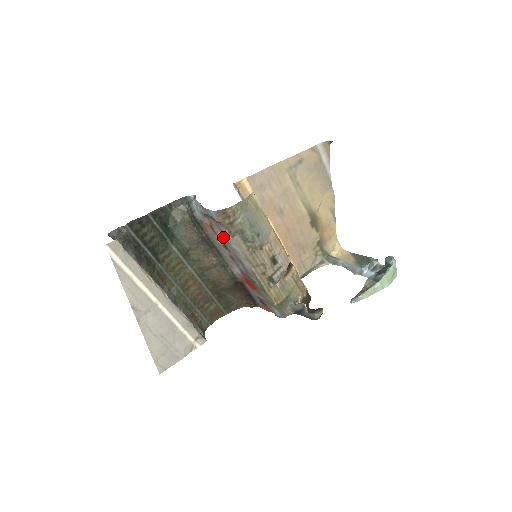
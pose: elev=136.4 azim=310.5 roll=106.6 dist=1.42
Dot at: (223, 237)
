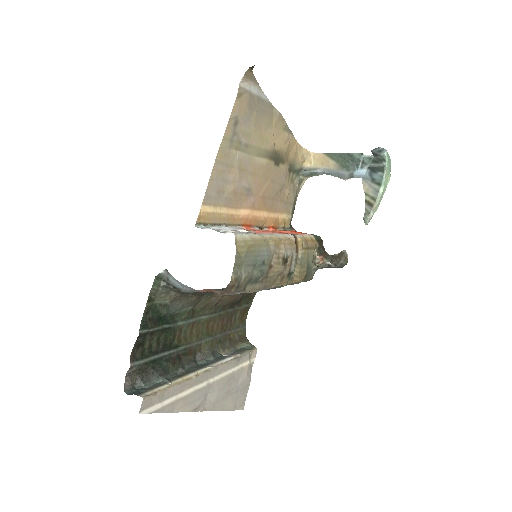
Dot at: occluded
